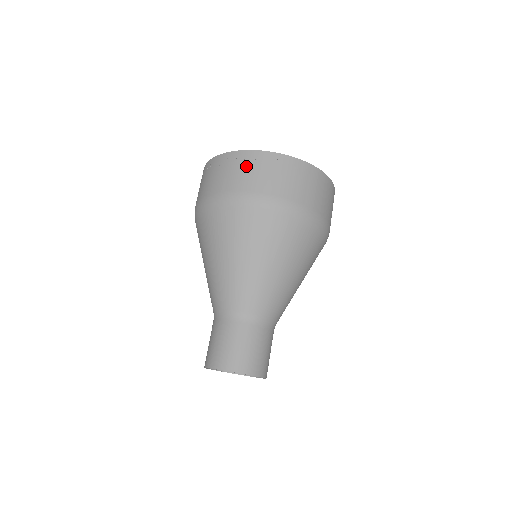
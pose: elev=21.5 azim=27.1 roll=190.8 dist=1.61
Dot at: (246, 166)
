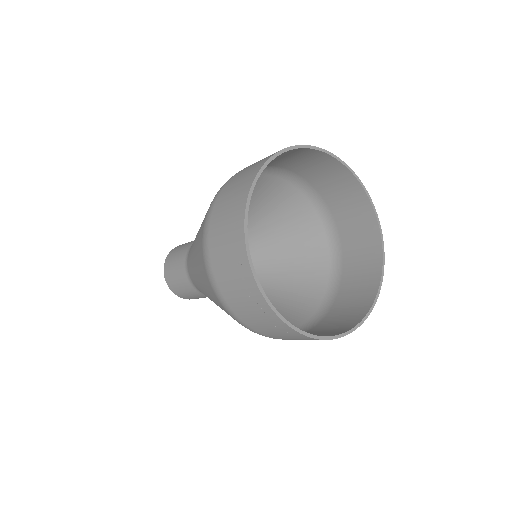
Dot at: (253, 307)
